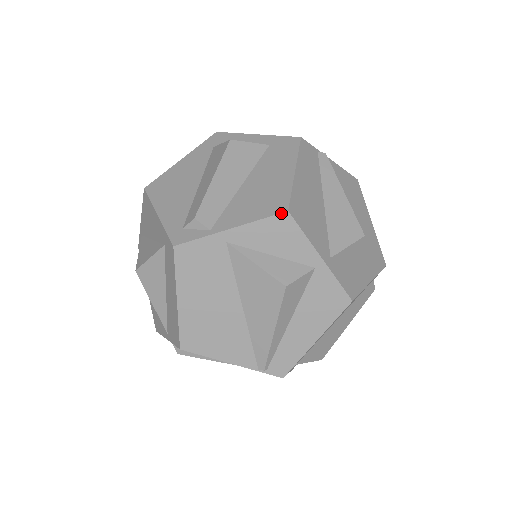
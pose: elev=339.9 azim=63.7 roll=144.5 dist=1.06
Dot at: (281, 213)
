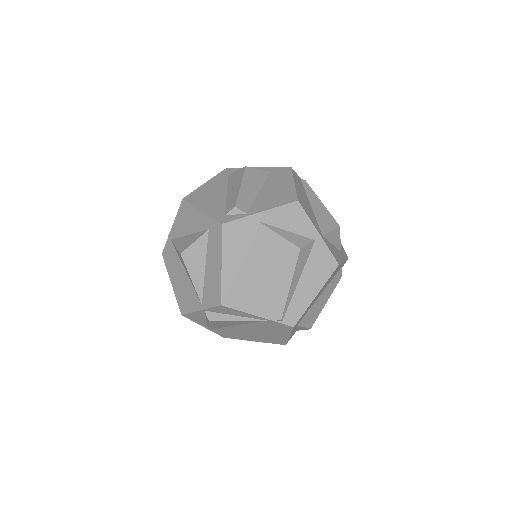
Dot at: (294, 202)
